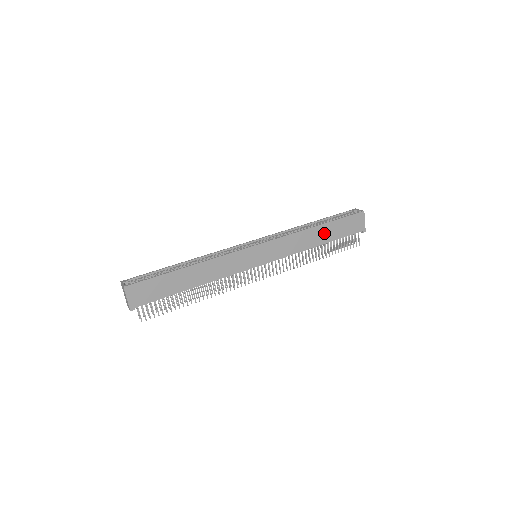
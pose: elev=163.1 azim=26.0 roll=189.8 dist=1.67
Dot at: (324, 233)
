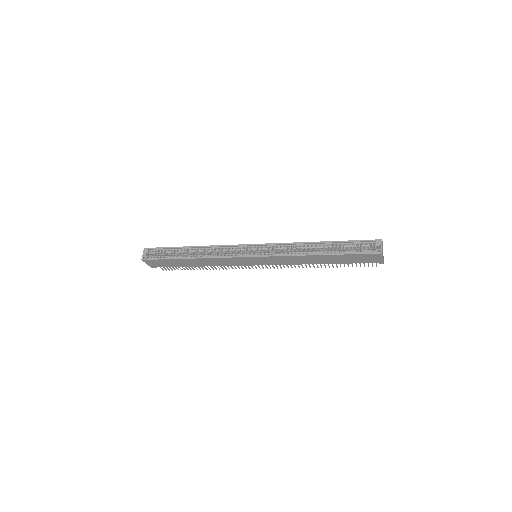
Dot at: (328, 259)
